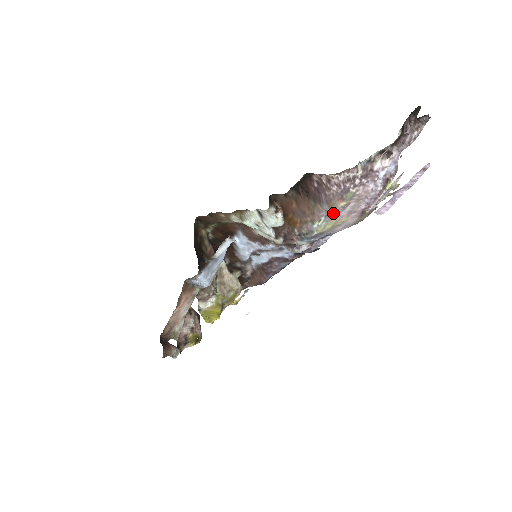
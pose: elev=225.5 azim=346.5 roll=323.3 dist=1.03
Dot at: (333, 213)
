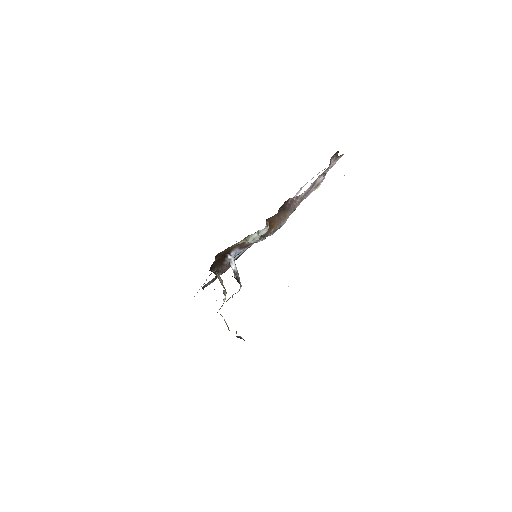
Dot at: occluded
